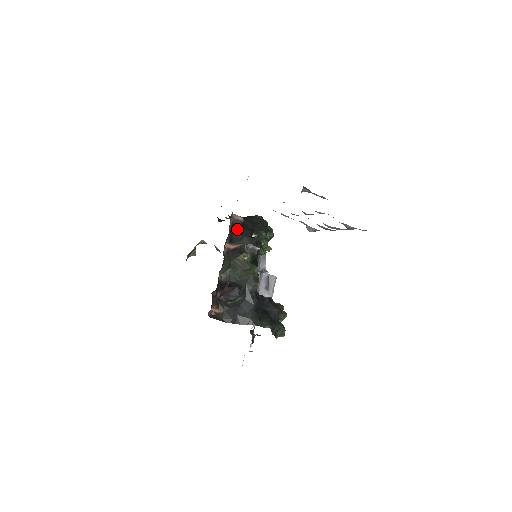
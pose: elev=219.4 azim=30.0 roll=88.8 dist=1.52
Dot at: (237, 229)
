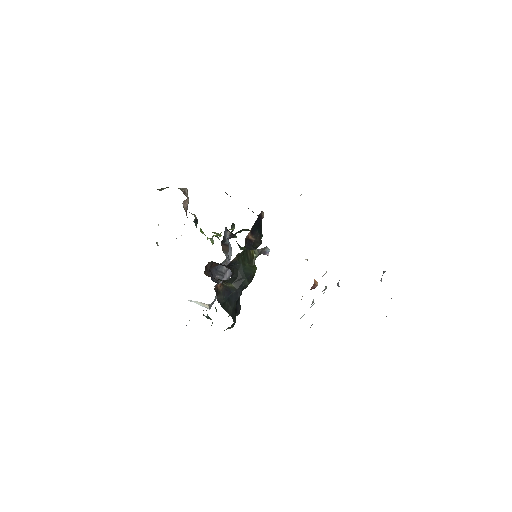
Dot at: (258, 223)
